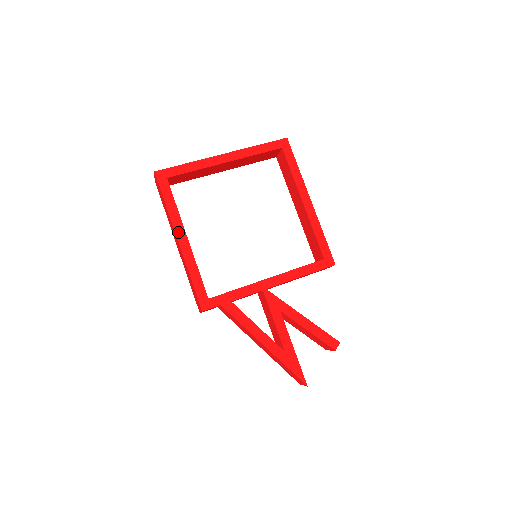
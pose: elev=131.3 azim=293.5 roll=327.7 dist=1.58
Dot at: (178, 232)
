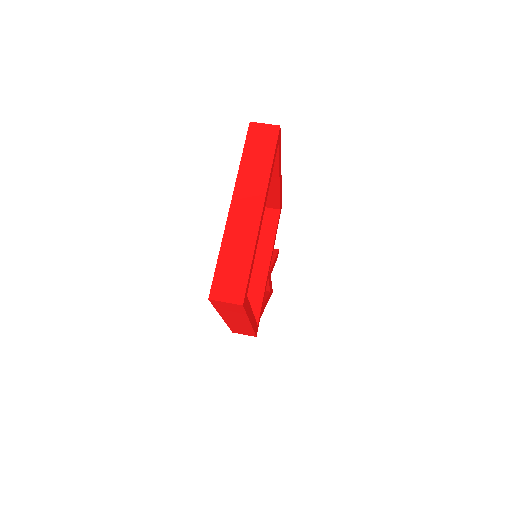
Dot at: (251, 319)
